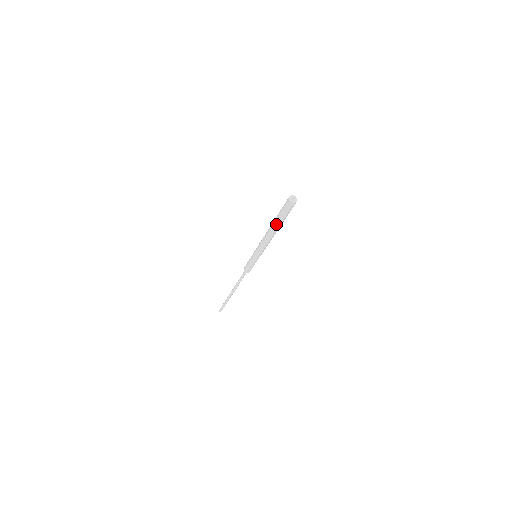
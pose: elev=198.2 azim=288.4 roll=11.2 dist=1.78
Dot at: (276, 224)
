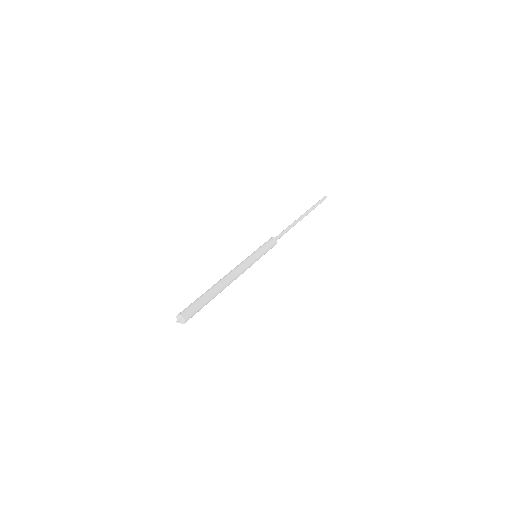
Dot at: occluded
